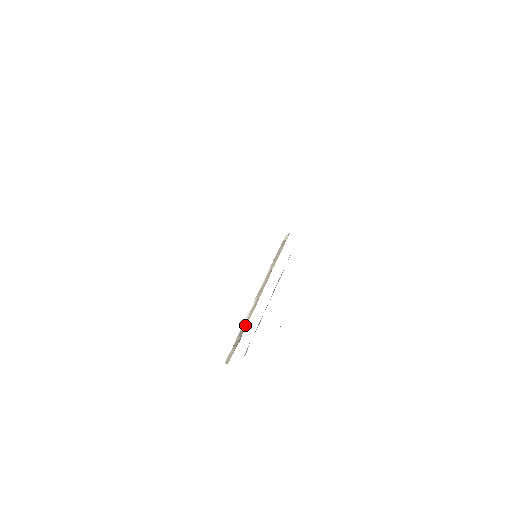
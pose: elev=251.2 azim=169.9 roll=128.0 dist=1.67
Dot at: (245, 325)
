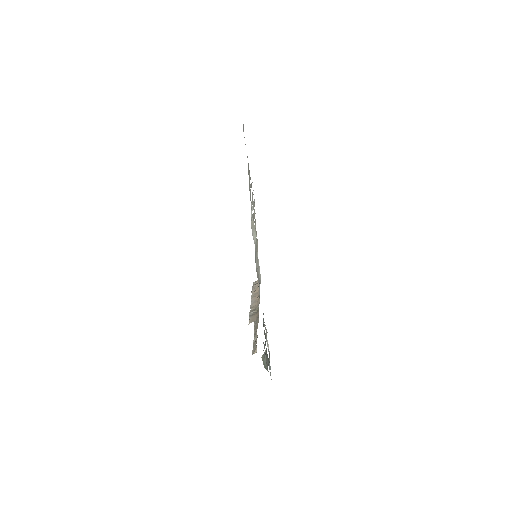
Dot at: (255, 307)
